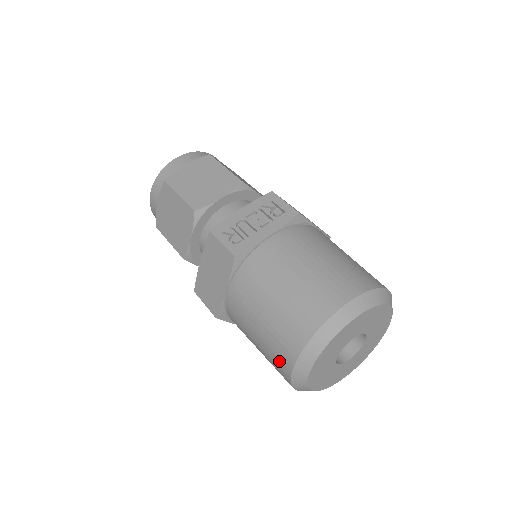
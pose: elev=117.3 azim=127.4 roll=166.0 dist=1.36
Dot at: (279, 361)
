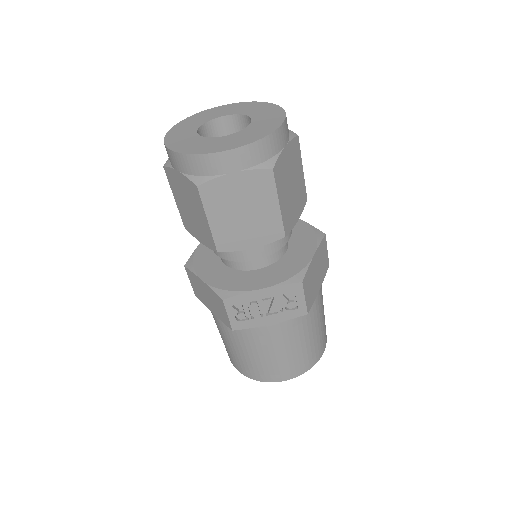
Dot at: occluded
